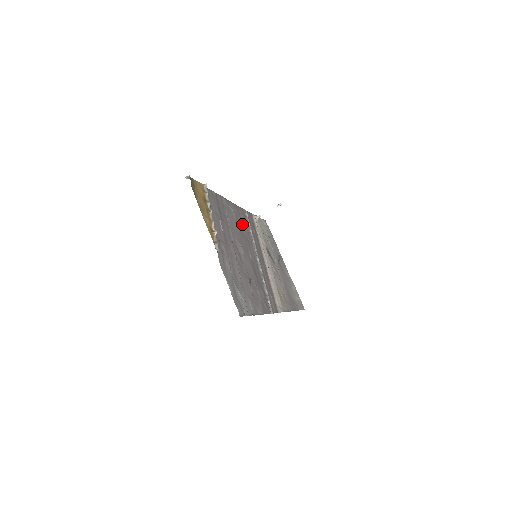
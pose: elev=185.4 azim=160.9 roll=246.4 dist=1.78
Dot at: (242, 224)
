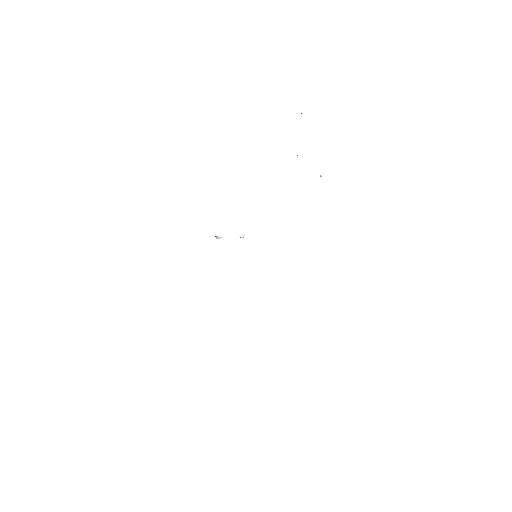
Dot at: occluded
